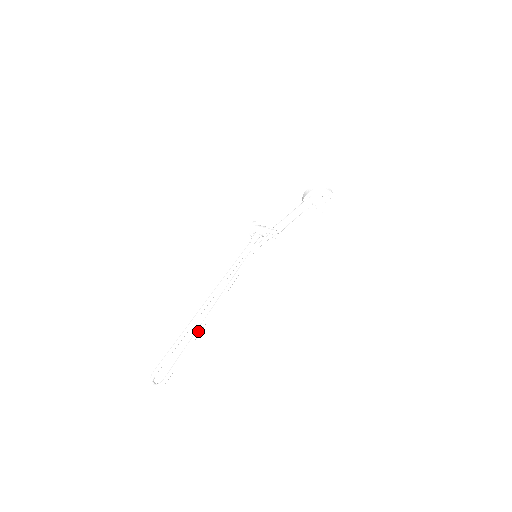
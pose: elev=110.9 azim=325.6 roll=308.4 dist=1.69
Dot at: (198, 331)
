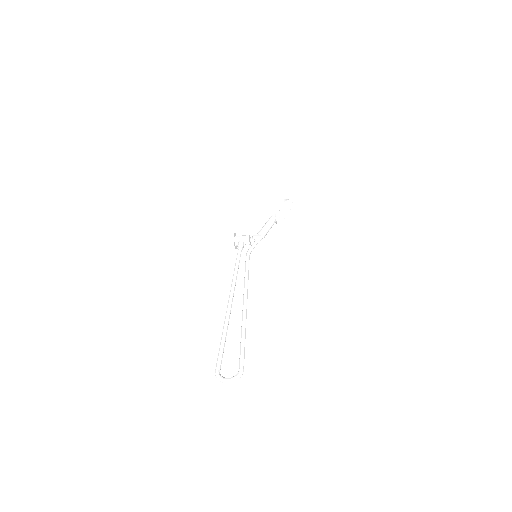
Dot at: (245, 320)
